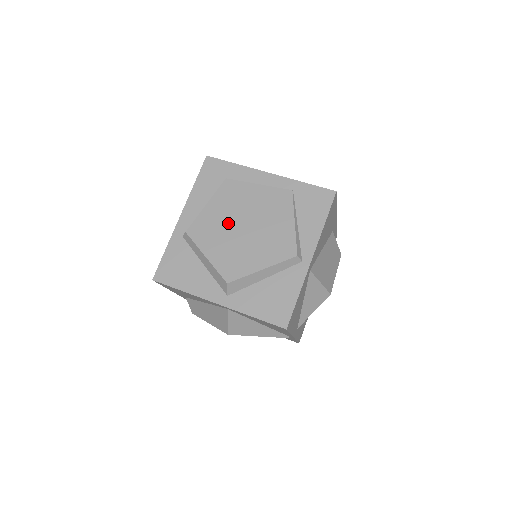
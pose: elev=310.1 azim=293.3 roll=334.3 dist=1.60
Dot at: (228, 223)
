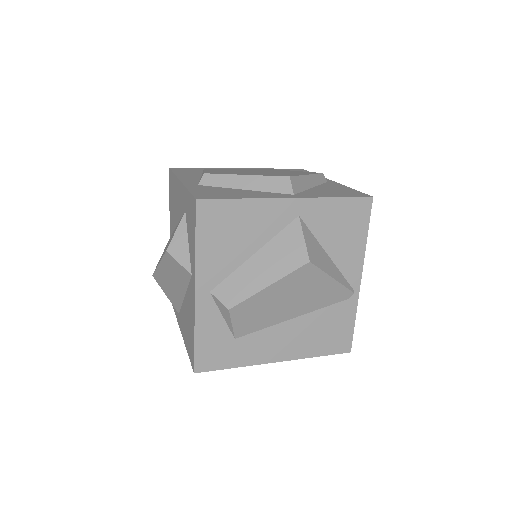
Dot at: occluded
